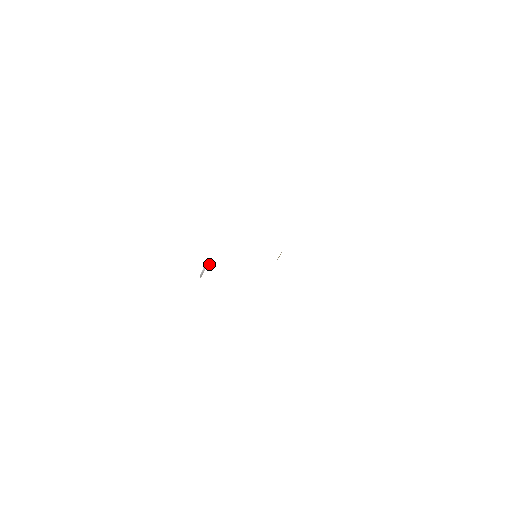
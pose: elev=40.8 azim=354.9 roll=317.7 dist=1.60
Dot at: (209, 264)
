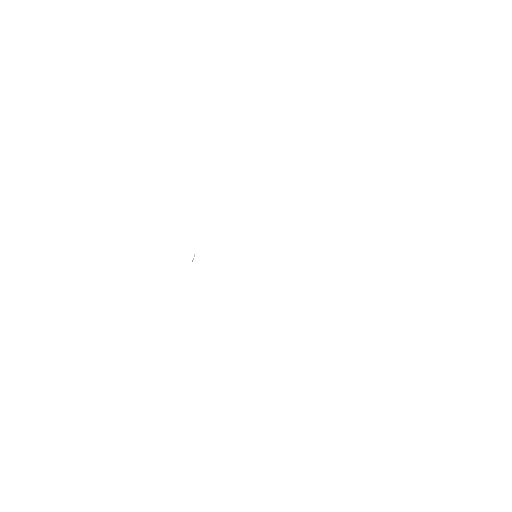
Dot at: occluded
